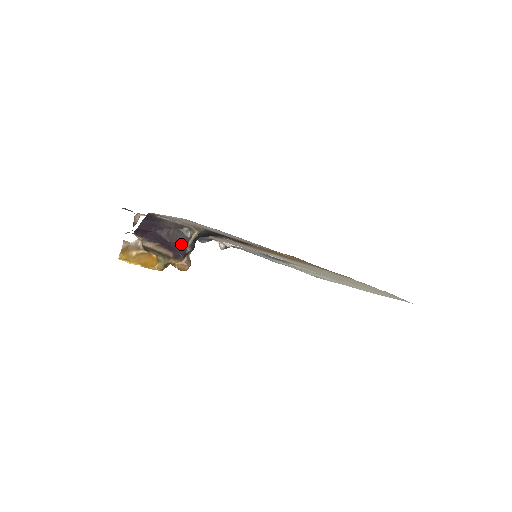
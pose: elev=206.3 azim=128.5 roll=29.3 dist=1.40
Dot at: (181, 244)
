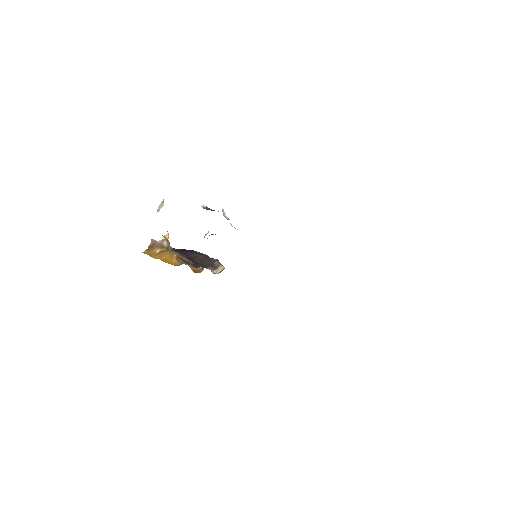
Dot at: (205, 265)
